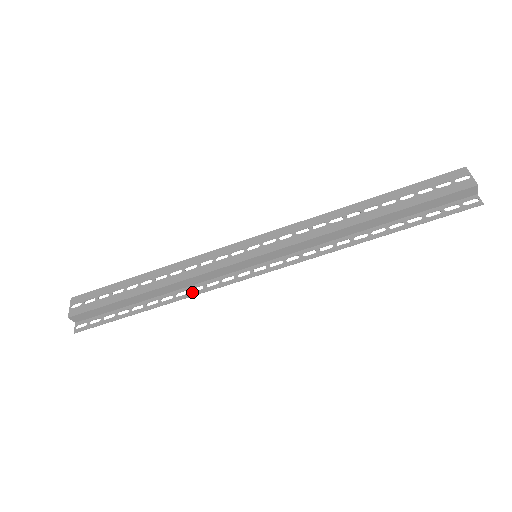
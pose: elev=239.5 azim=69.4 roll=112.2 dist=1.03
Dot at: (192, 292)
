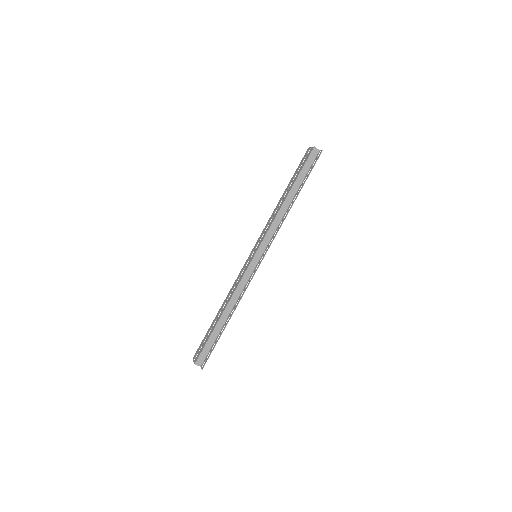
Dot at: (241, 297)
